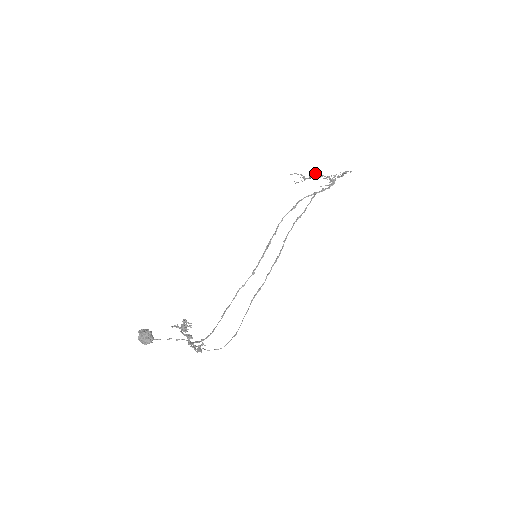
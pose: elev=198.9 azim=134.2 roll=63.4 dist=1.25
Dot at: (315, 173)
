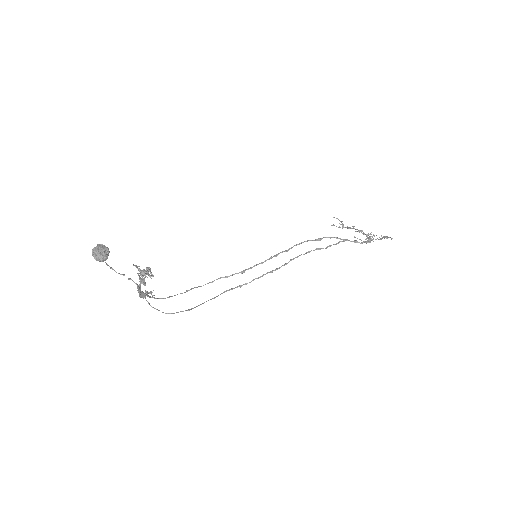
Dot at: occluded
